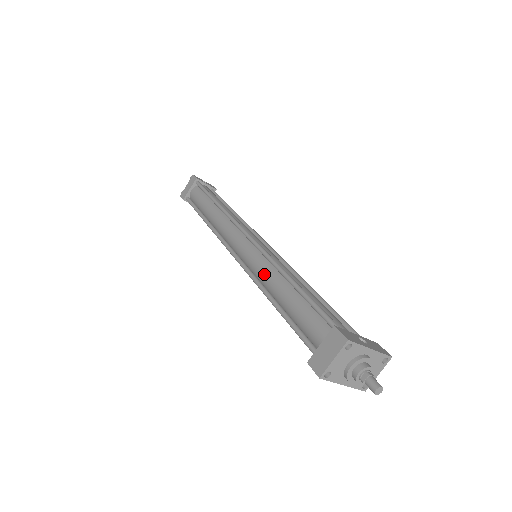
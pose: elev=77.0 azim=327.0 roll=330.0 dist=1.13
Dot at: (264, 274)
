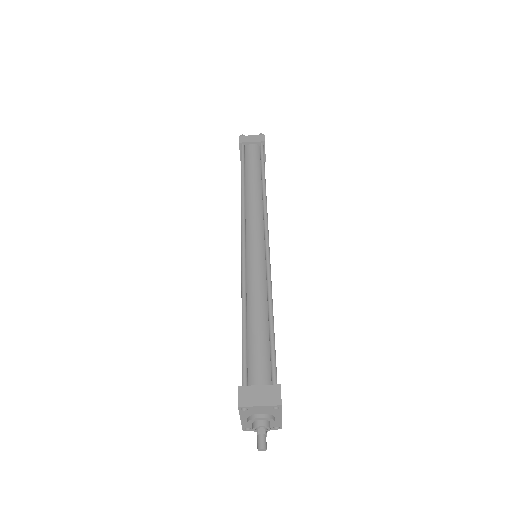
Dot at: (255, 282)
